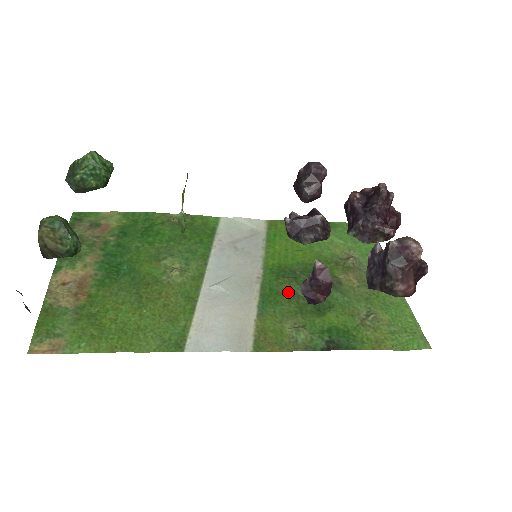
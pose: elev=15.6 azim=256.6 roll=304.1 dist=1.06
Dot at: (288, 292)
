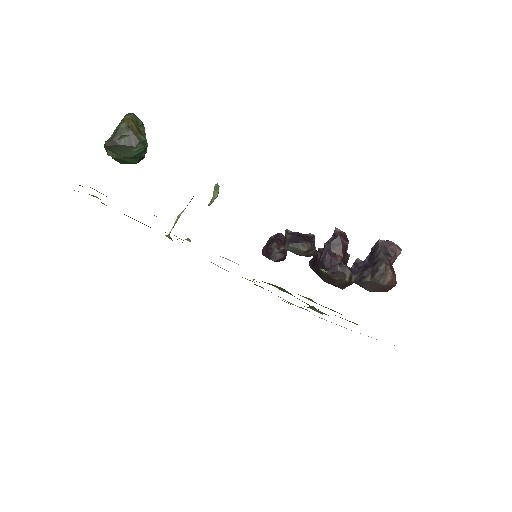
Dot at: (282, 290)
